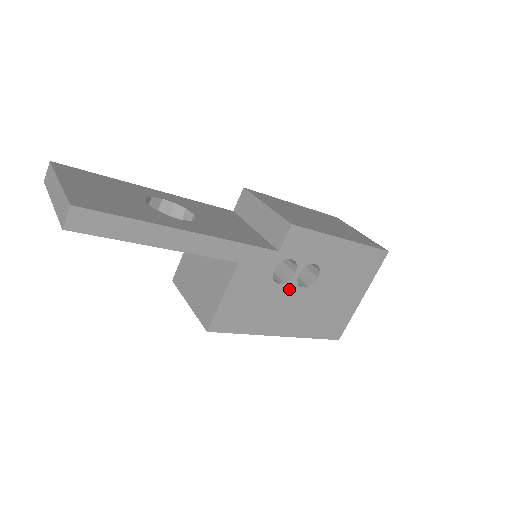
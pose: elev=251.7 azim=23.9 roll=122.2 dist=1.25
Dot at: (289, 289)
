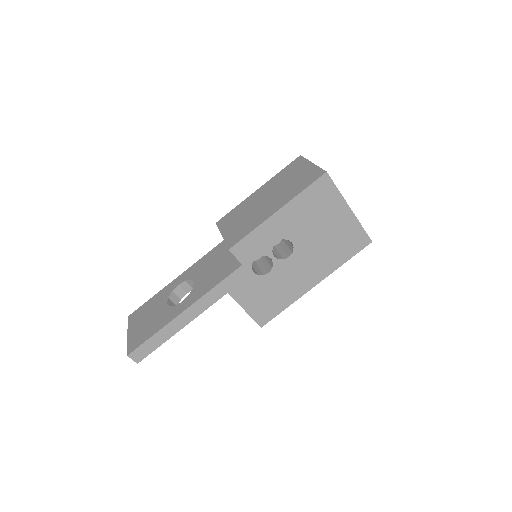
Dot at: (280, 267)
